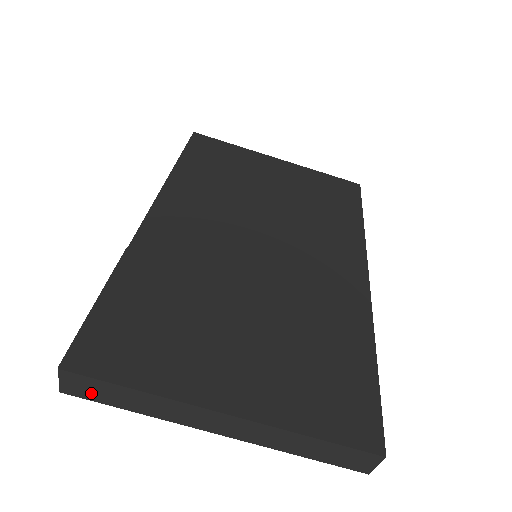
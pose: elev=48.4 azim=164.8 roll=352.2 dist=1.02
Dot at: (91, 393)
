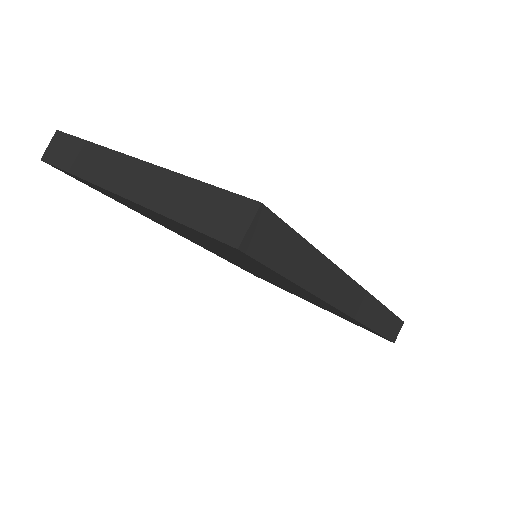
Dot at: (59, 155)
